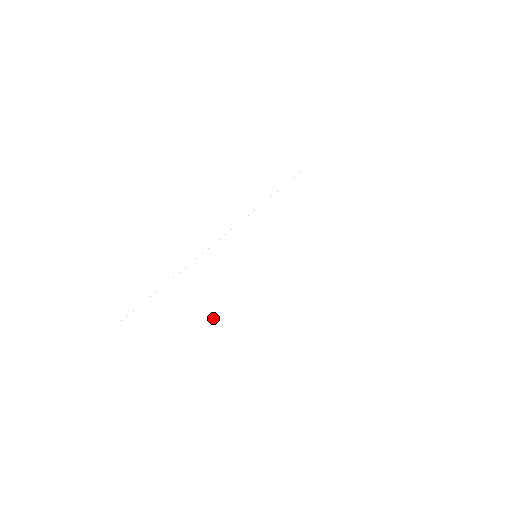
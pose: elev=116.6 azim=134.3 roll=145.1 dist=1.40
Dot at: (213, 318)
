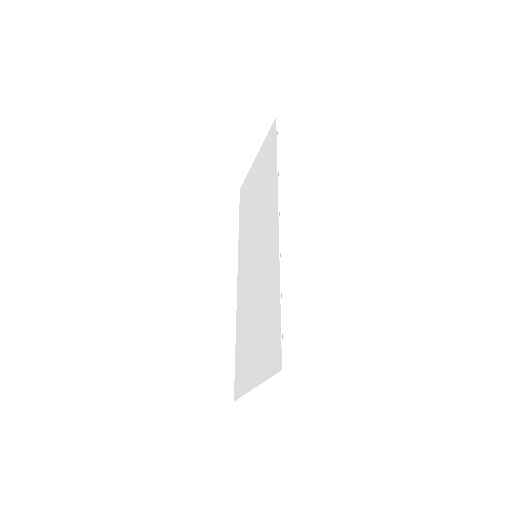
Dot at: (265, 312)
